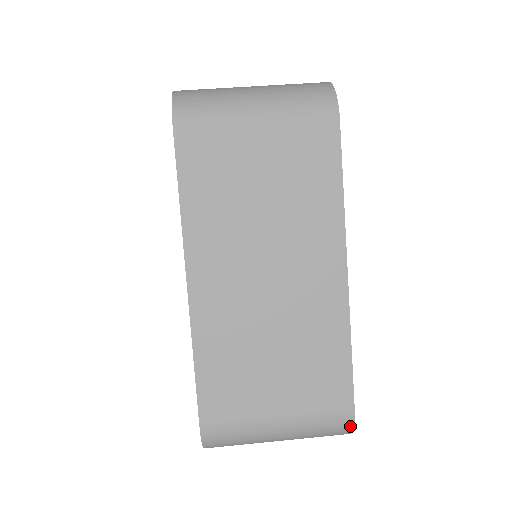
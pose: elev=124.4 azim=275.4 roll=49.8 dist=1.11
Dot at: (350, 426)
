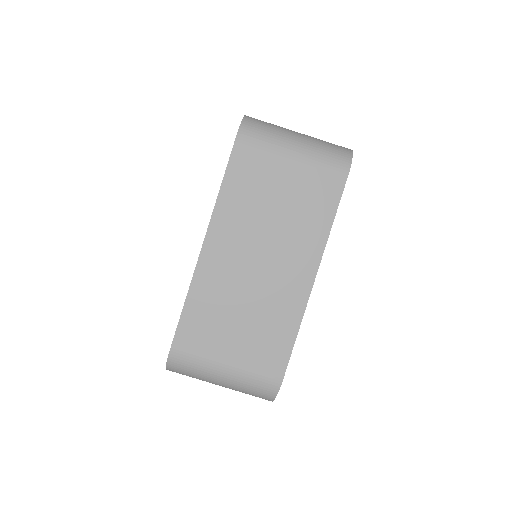
Dot at: (275, 393)
